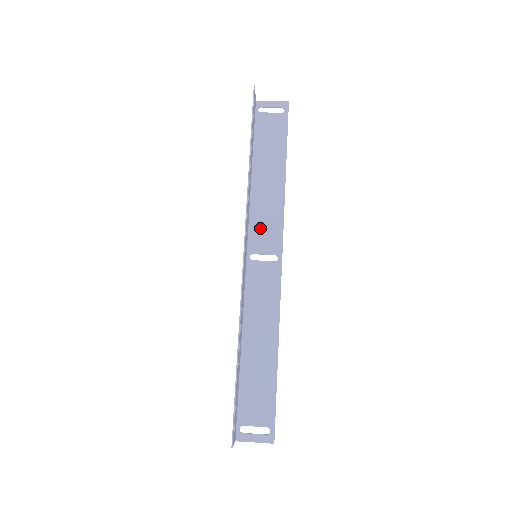
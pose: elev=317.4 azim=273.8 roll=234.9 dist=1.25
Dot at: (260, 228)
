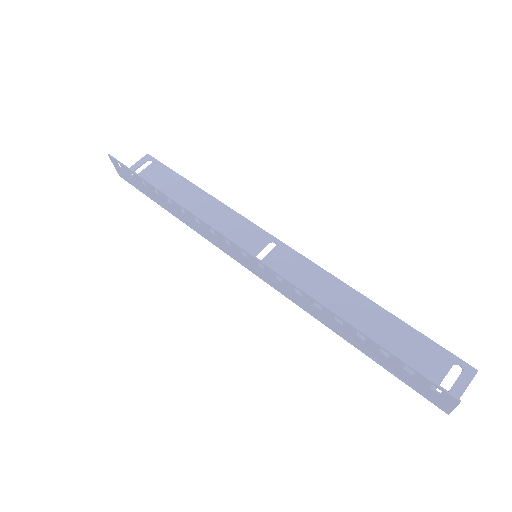
Dot at: (232, 239)
